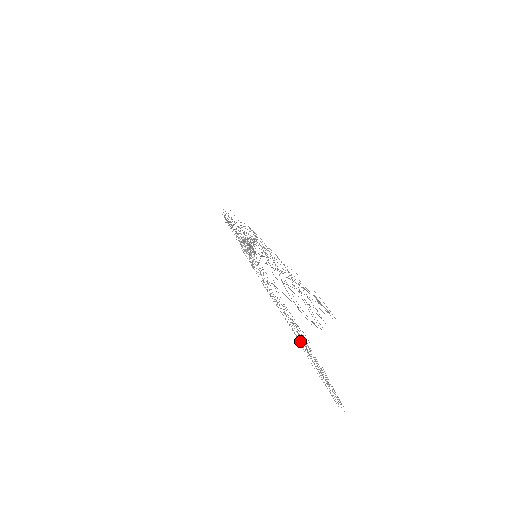
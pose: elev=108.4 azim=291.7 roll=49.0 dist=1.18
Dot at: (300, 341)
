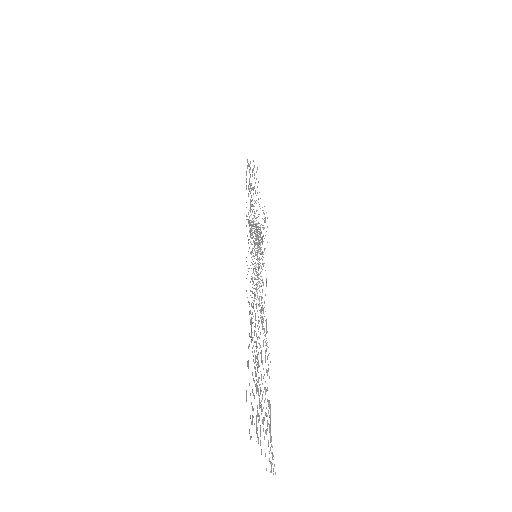
Dot at: (258, 394)
